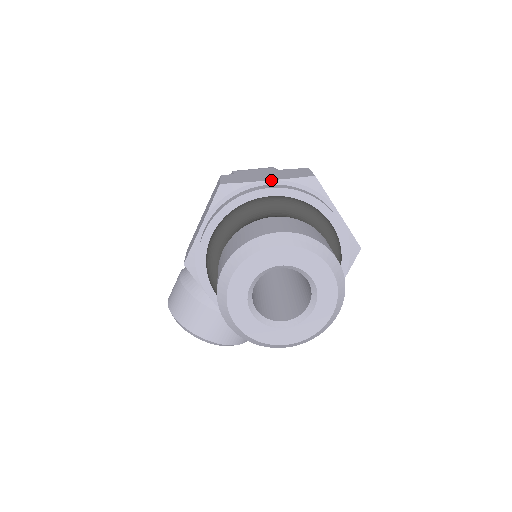
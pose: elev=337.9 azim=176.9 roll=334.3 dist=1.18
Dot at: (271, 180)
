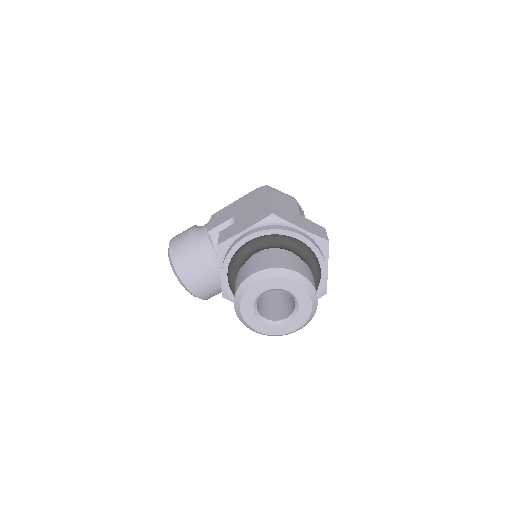
Dot at: (303, 229)
